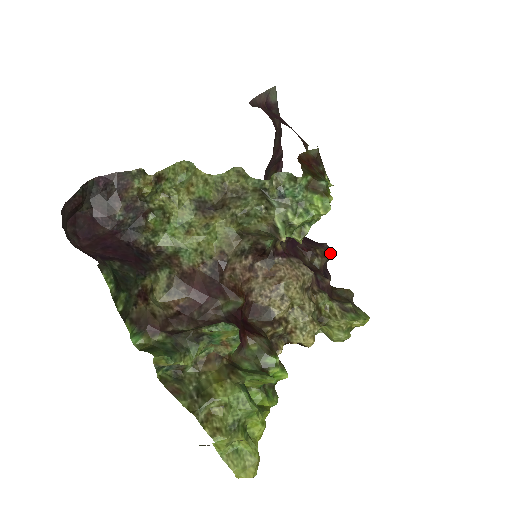
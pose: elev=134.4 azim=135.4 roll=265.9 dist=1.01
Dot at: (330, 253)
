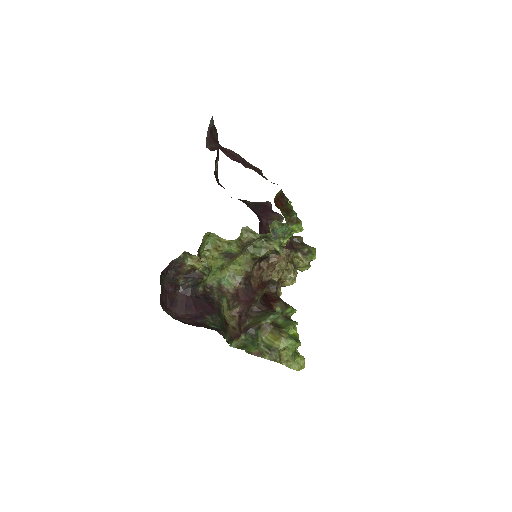
Dot at: (282, 218)
